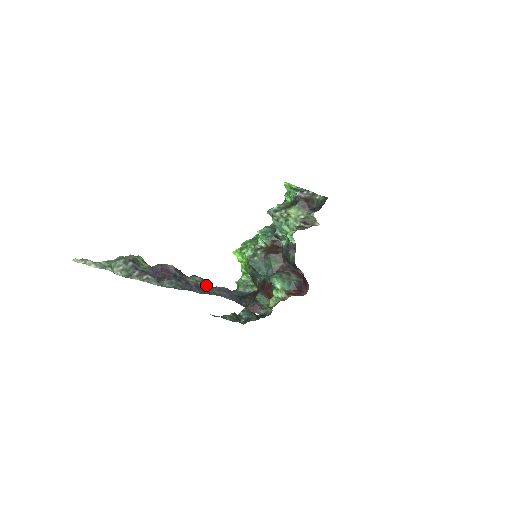
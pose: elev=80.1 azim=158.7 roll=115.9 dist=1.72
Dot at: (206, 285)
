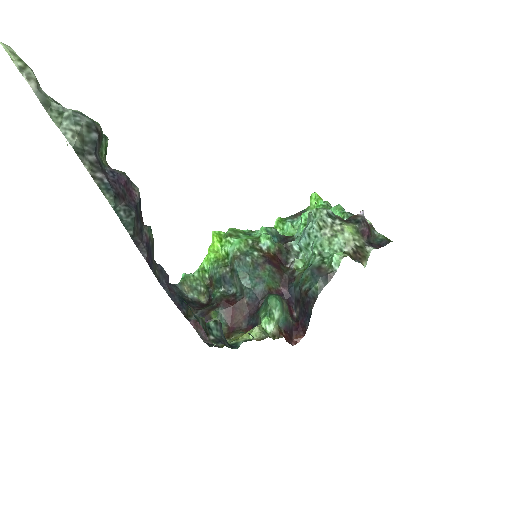
Dot at: (153, 252)
